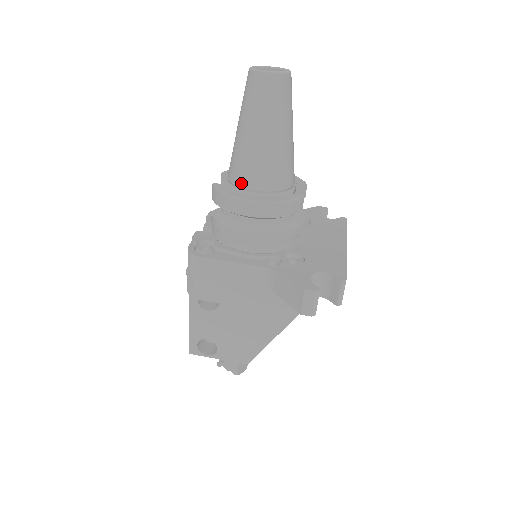
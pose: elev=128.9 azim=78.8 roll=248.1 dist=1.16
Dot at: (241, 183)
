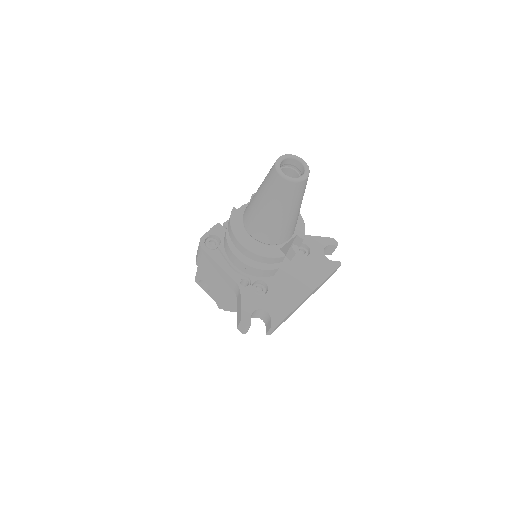
Dot at: (245, 224)
